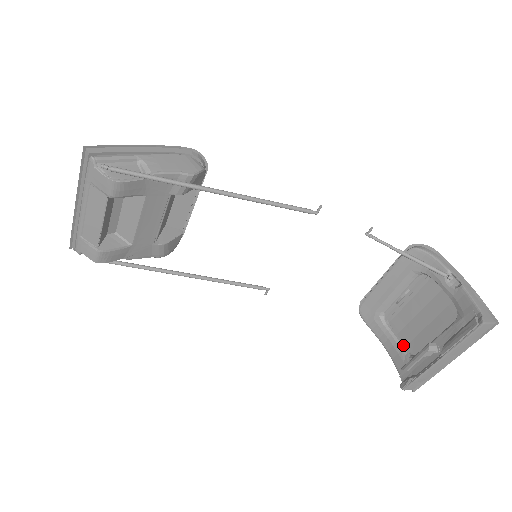
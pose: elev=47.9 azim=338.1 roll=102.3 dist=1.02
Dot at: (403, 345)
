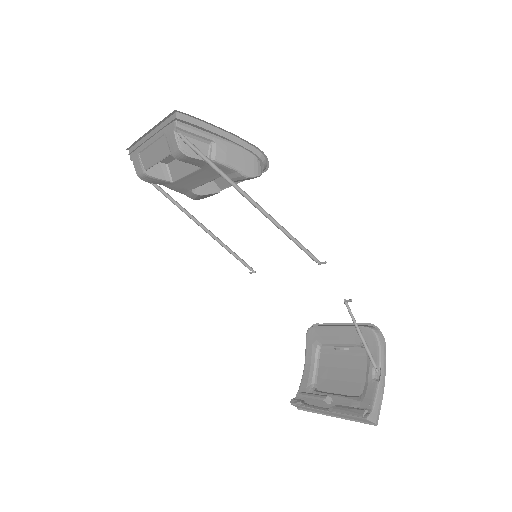
Dot at: (316, 376)
